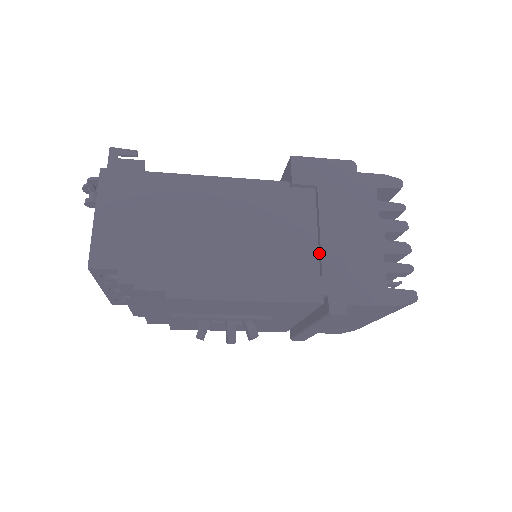
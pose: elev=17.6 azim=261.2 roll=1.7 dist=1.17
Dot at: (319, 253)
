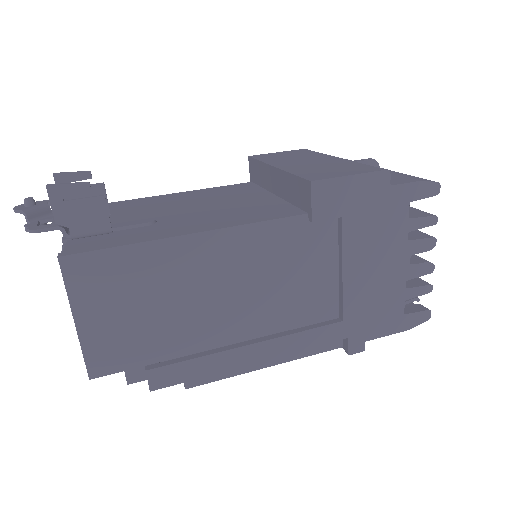
Dot at: (340, 294)
